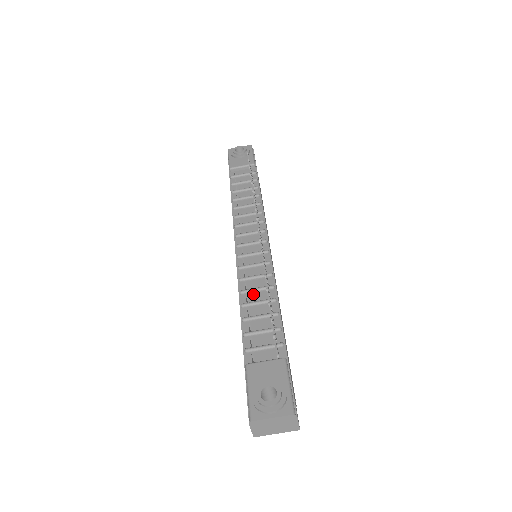
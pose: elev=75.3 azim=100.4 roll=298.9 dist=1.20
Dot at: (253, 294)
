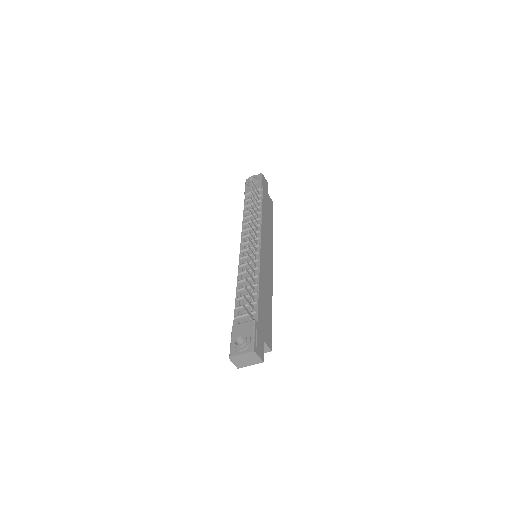
Dot at: (245, 282)
